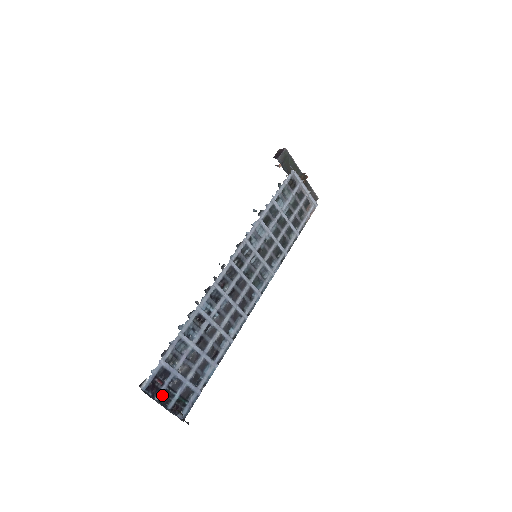
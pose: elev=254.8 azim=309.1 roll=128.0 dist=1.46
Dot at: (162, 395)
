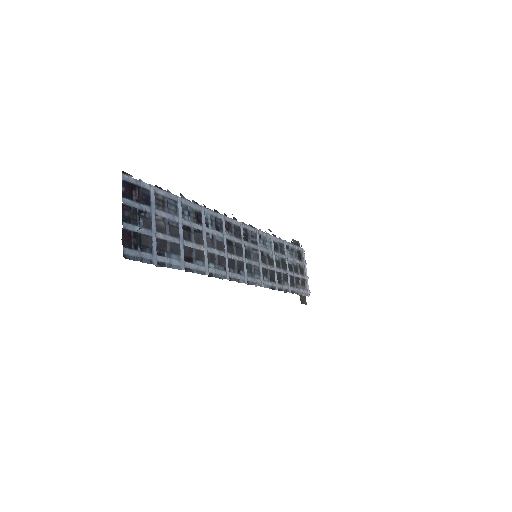
Dot at: (129, 207)
